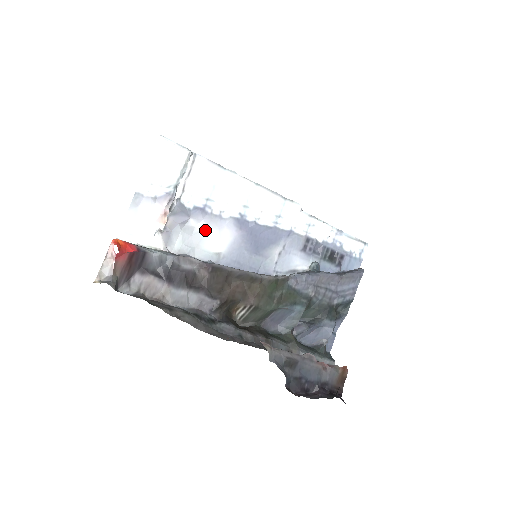
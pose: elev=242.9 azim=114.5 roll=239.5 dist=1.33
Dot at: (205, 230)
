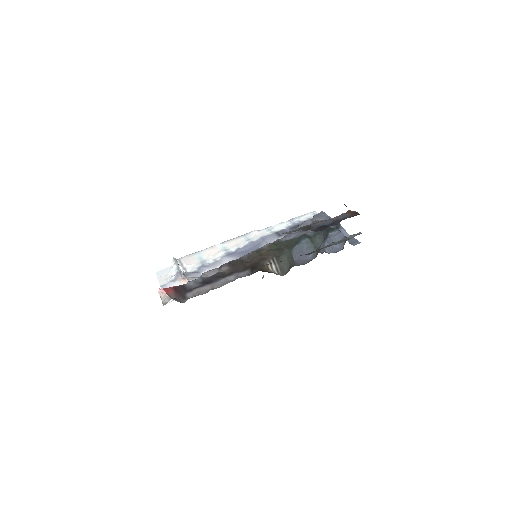
Dot at: occluded
